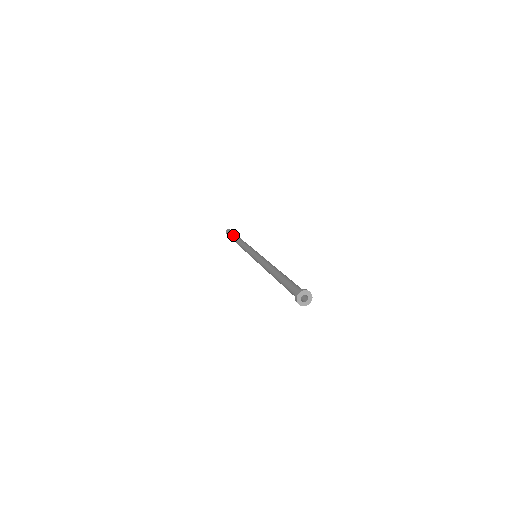
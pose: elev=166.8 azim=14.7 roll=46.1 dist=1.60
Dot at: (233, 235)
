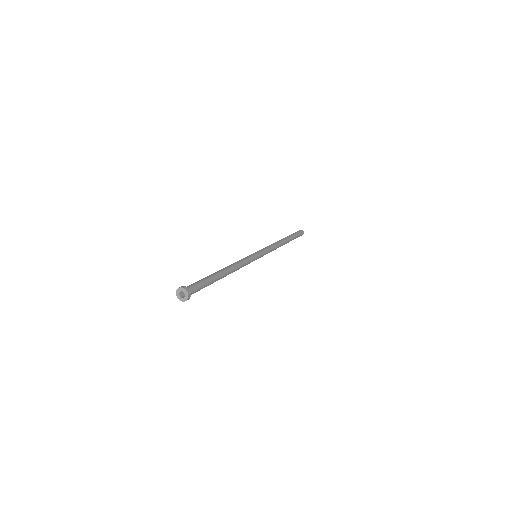
Dot at: (291, 235)
